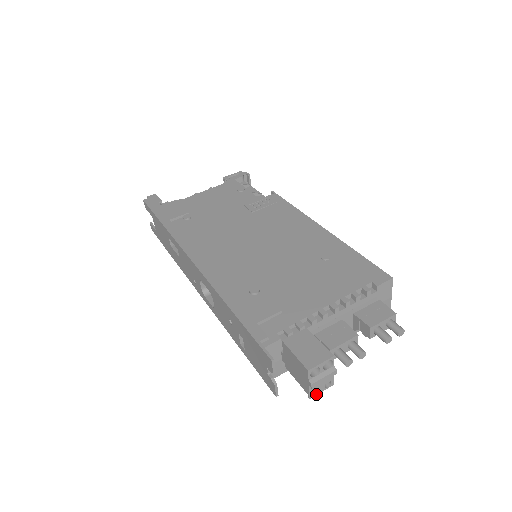
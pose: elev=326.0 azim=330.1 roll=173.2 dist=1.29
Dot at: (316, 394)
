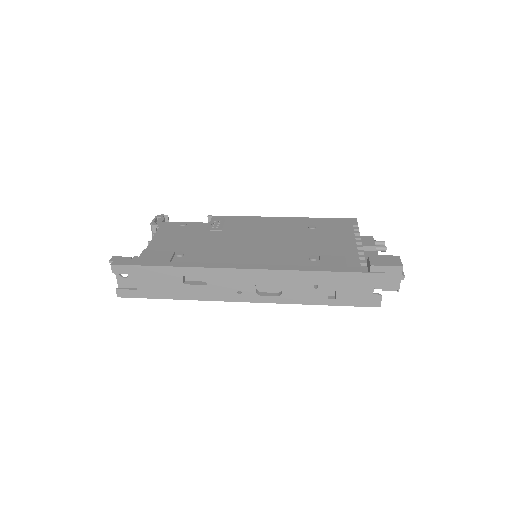
Dot at: occluded
